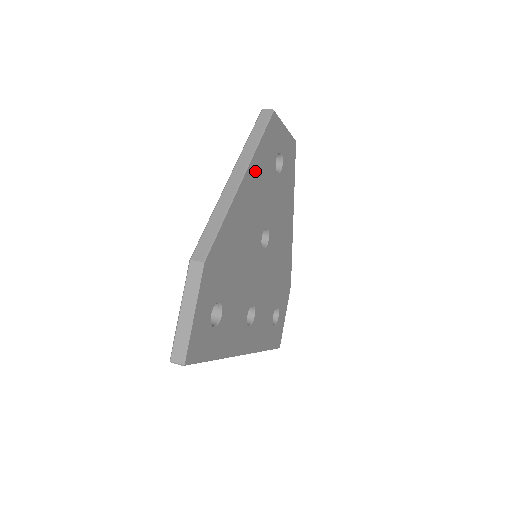
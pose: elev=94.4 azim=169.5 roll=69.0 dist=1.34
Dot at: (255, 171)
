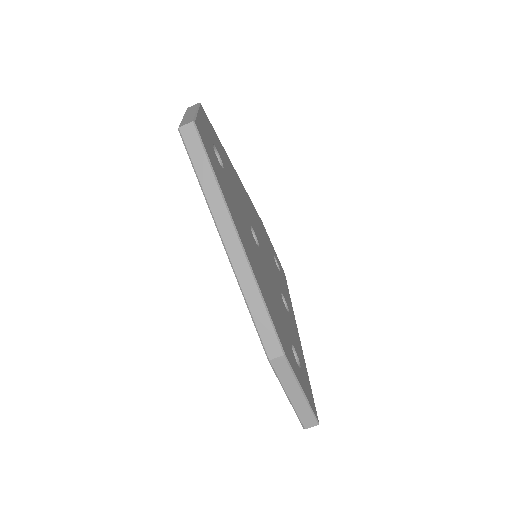
Dot at: (232, 210)
